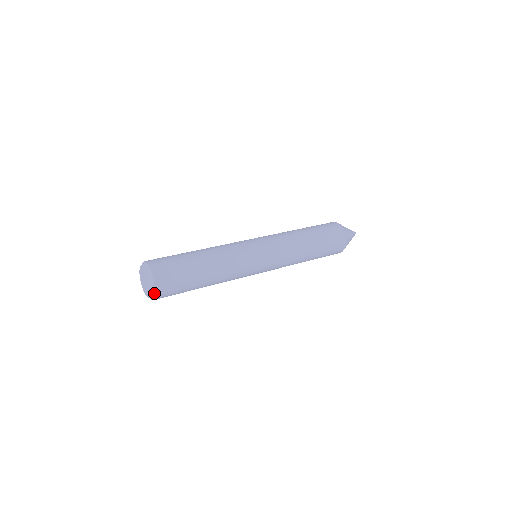
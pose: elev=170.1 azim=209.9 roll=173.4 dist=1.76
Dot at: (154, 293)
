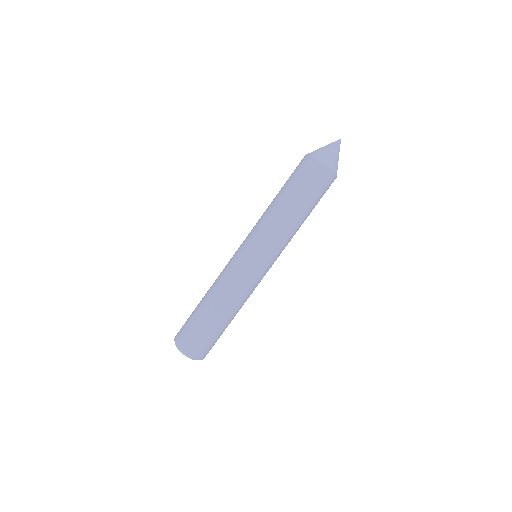
Dot at: (202, 359)
